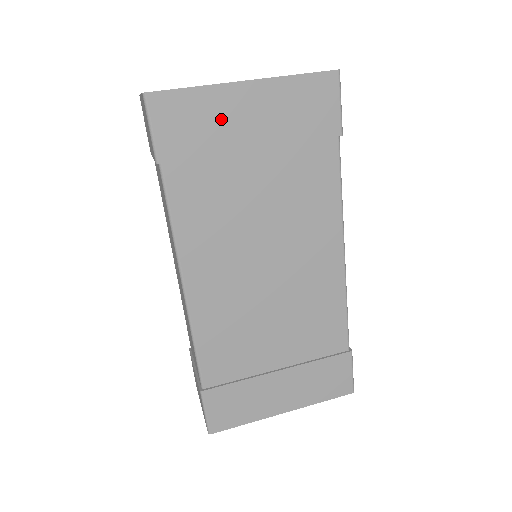
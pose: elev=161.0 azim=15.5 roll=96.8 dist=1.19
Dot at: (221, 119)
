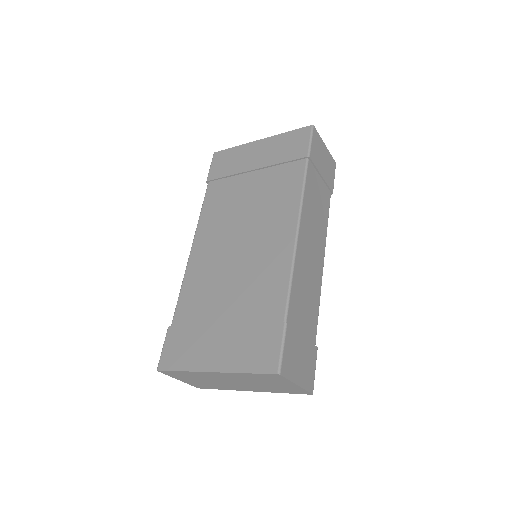
Dot at: (242, 158)
